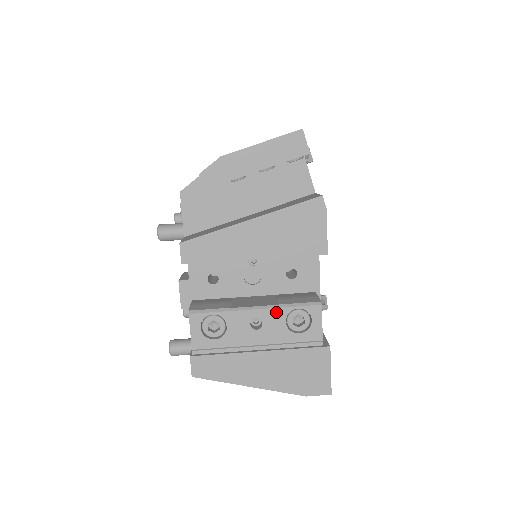
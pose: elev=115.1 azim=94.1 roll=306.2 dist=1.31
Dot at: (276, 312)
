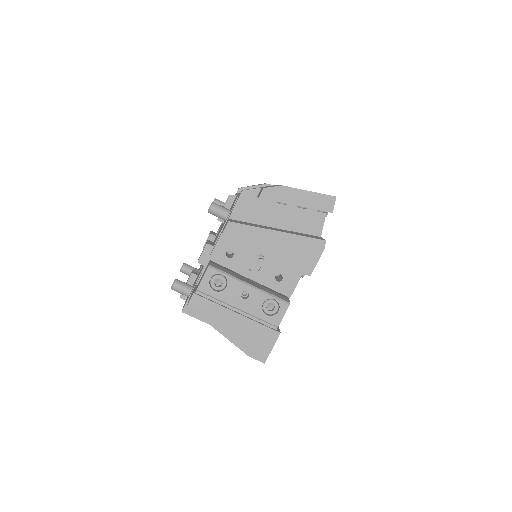
Dot at: (261, 294)
